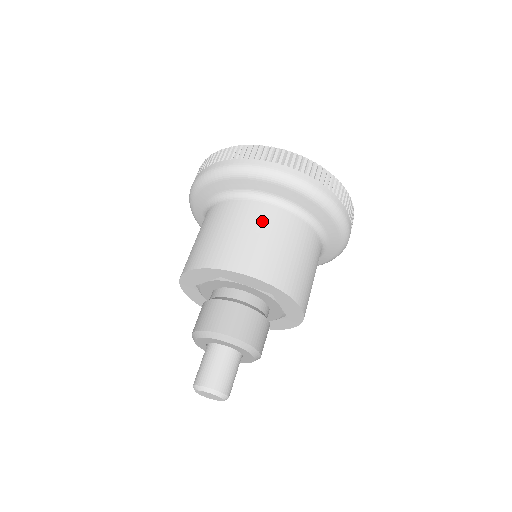
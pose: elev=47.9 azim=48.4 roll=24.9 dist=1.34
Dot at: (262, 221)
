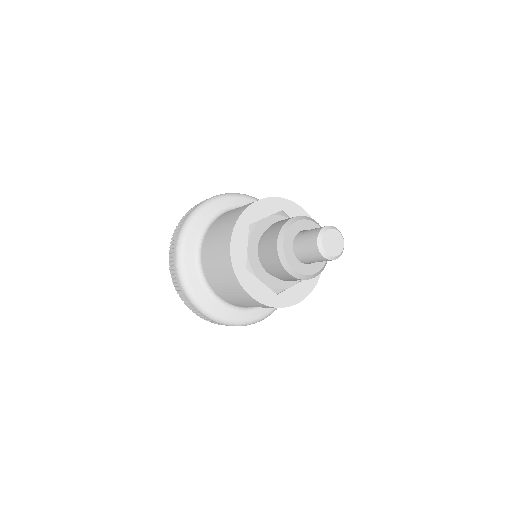
Dot at: occluded
